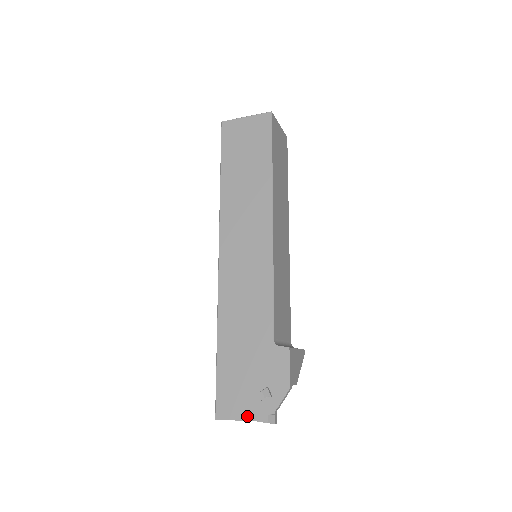
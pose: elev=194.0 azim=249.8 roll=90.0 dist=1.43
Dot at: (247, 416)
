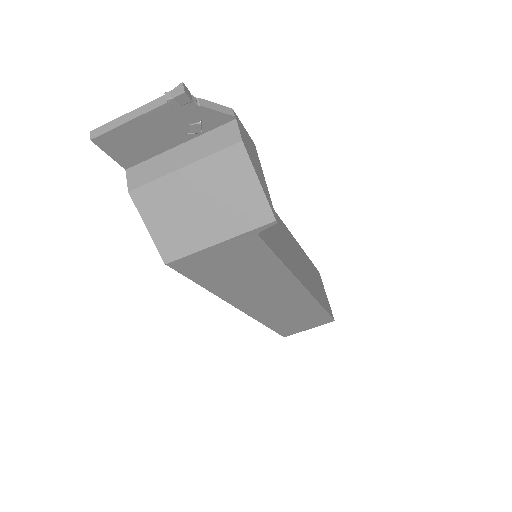
Dot at: occluded
